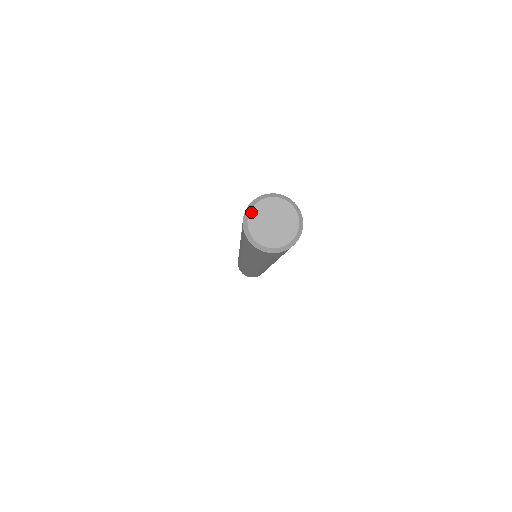
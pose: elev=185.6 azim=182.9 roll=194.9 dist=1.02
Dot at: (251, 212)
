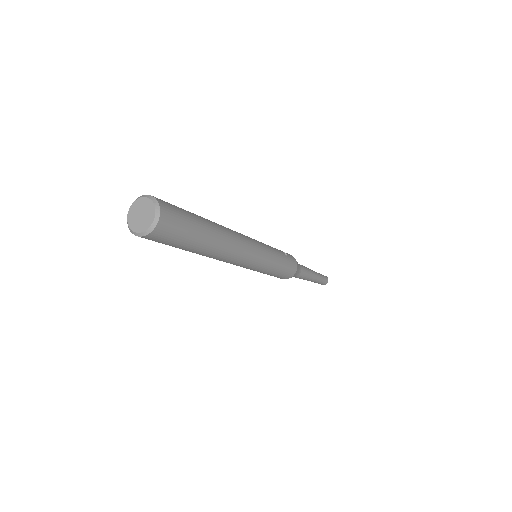
Dot at: (134, 202)
